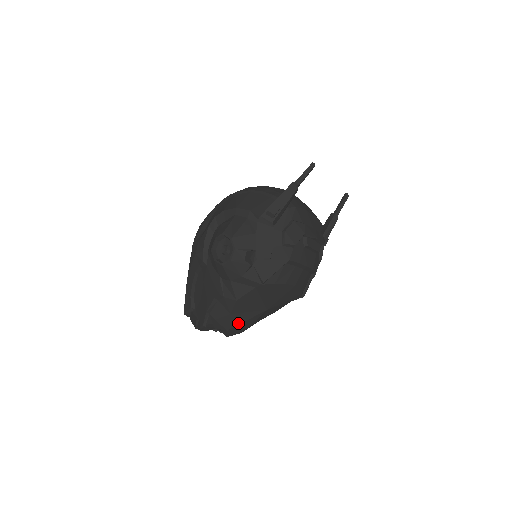
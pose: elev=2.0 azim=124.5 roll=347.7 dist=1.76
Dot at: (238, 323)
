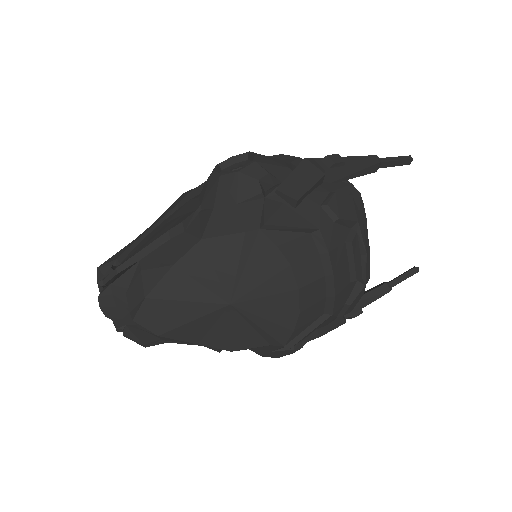
Dot at: (171, 296)
